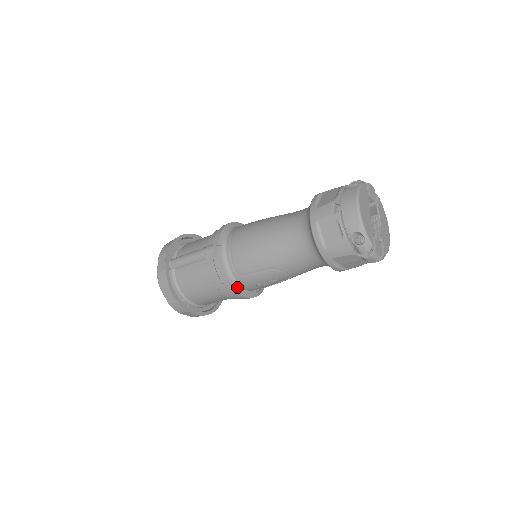
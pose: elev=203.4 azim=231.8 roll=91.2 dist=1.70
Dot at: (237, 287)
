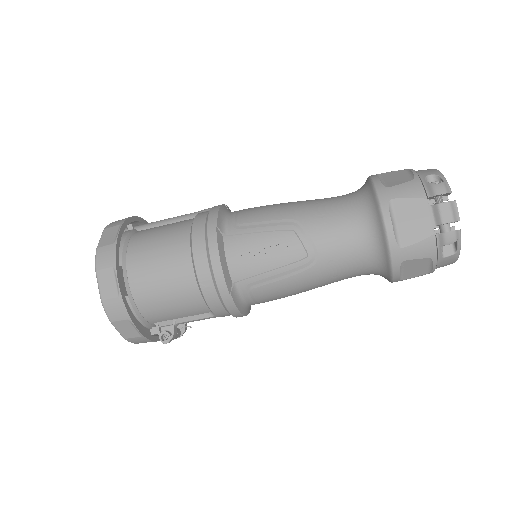
Dot at: (221, 243)
